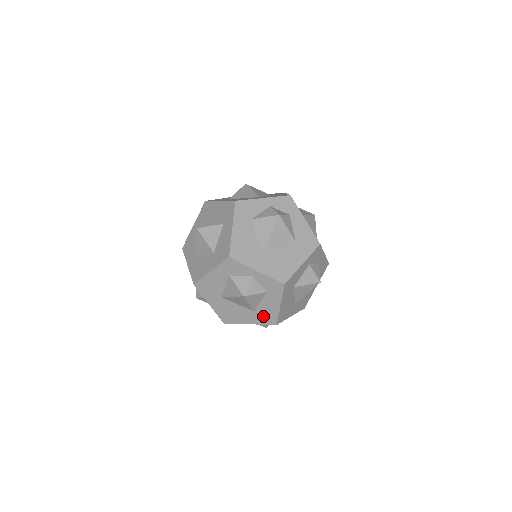
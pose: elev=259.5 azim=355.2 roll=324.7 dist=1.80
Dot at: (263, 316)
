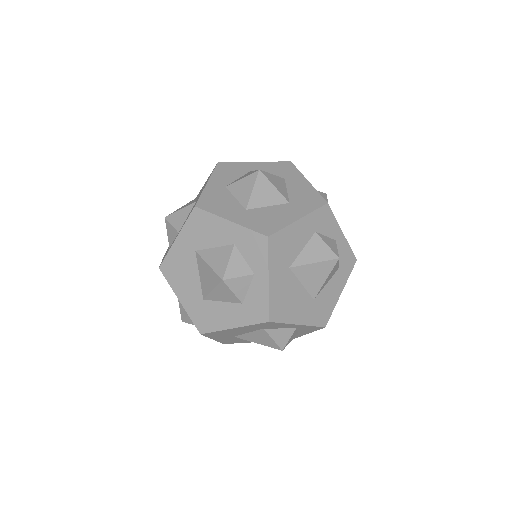
Dot at: (318, 310)
